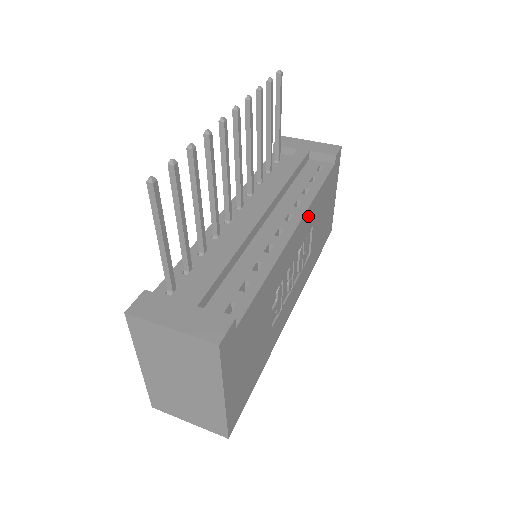
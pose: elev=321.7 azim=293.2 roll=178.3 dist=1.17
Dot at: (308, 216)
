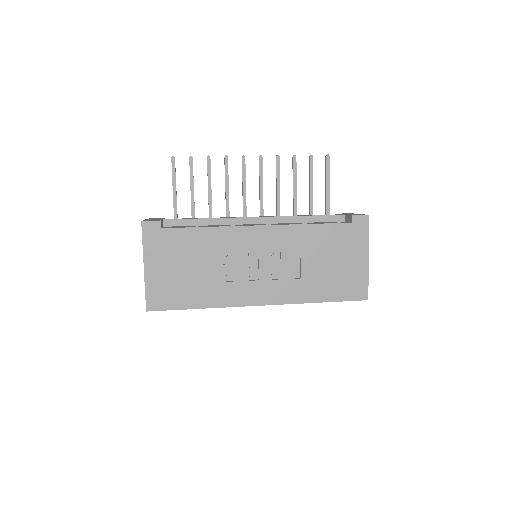
Dot at: (286, 233)
